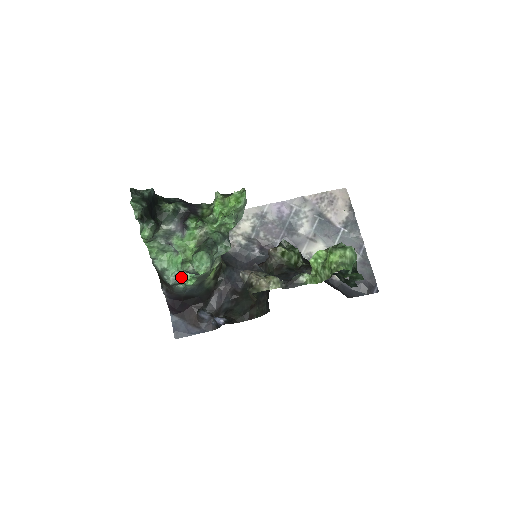
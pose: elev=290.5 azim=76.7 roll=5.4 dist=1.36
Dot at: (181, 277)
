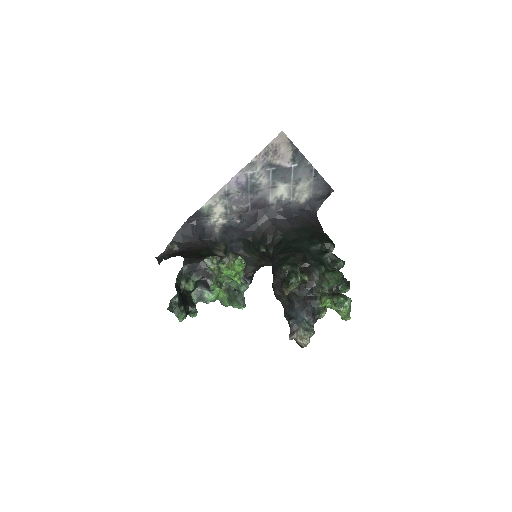
Dot at: occluded
